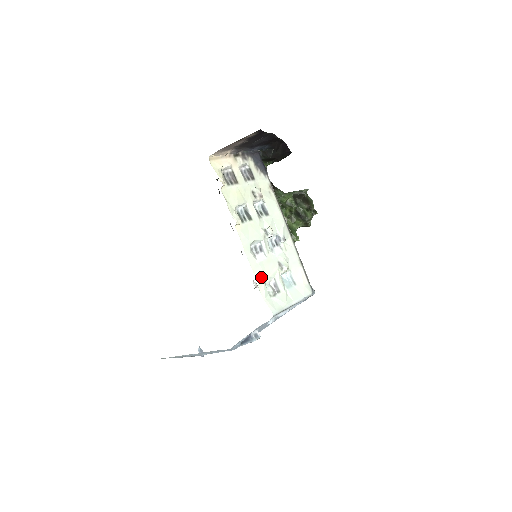
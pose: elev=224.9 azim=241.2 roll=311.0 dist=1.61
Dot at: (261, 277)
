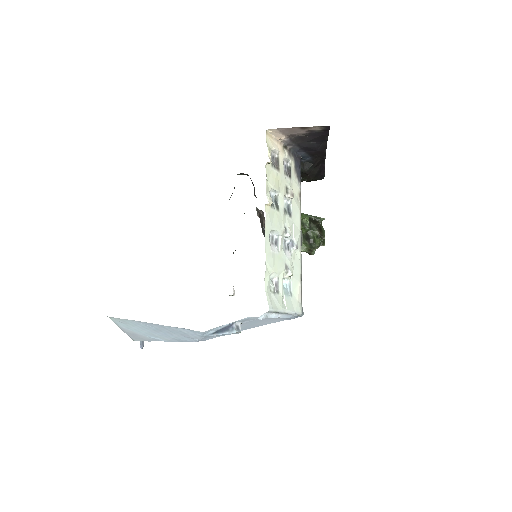
Dot at: (270, 267)
